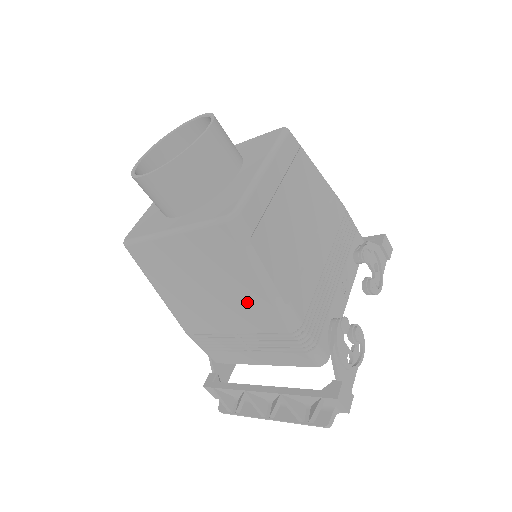
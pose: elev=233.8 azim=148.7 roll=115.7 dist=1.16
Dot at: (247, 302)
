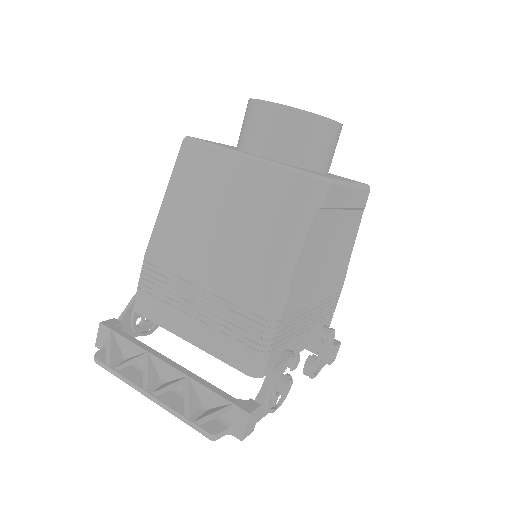
Dot at: (253, 262)
